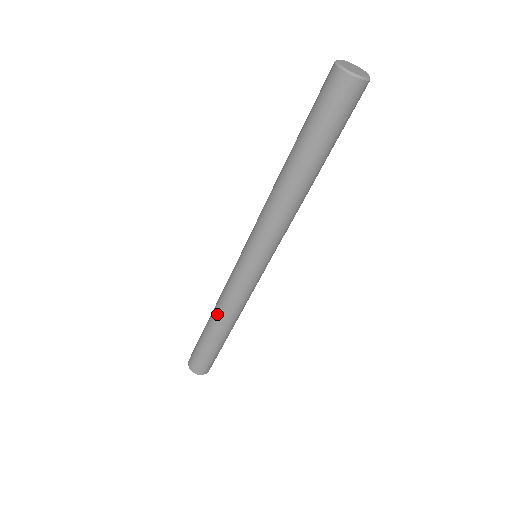
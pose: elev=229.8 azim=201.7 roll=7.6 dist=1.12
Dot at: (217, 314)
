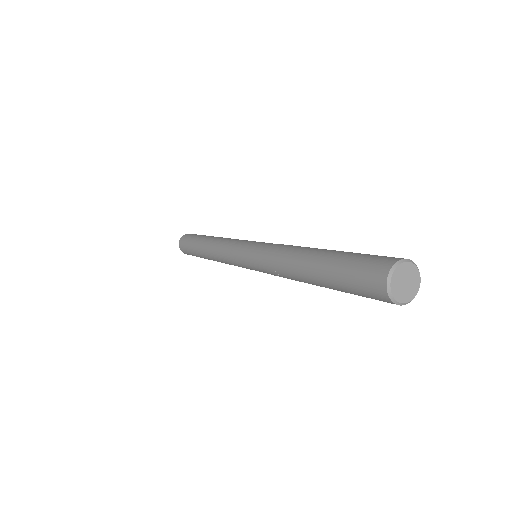
Dot at: (209, 248)
